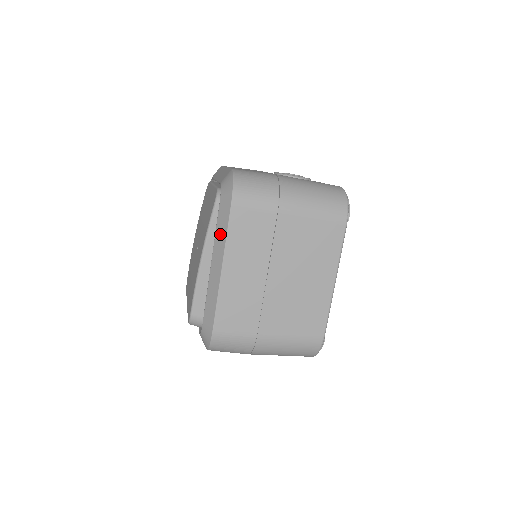
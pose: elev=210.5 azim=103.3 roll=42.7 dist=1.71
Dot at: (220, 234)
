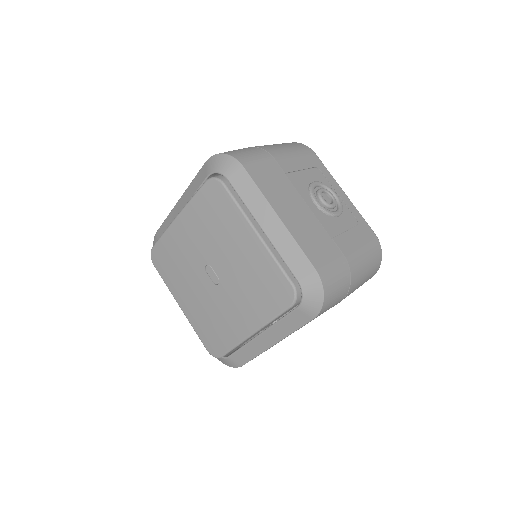
Dot at: (286, 326)
